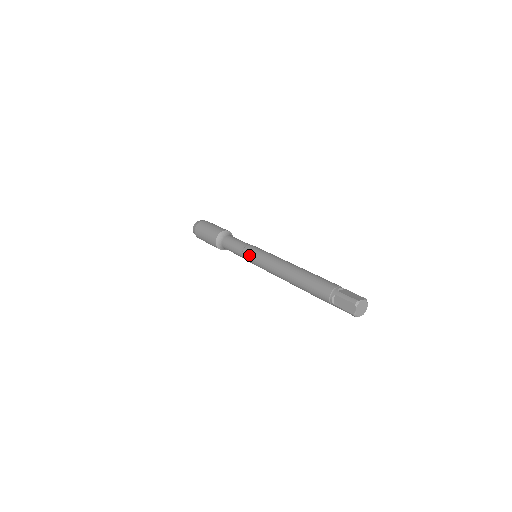
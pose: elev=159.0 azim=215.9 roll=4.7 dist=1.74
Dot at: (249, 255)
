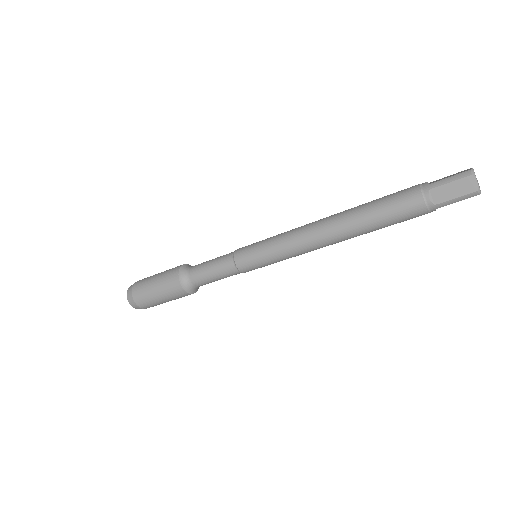
Dot at: (249, 256)
